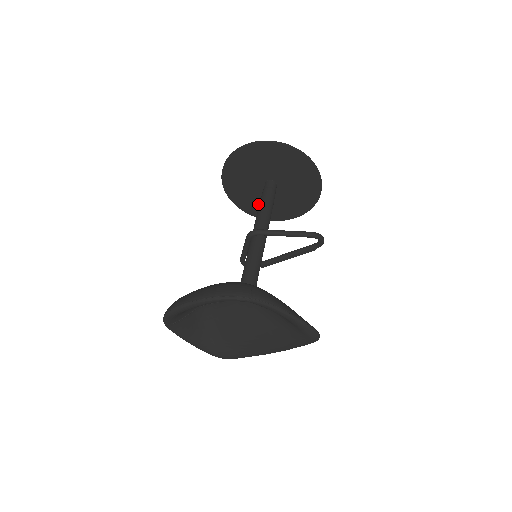
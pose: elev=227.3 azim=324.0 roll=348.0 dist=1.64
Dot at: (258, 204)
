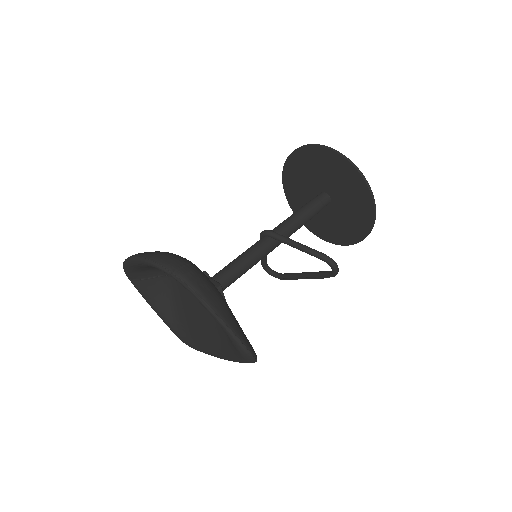
Dot at: (313, 217)
